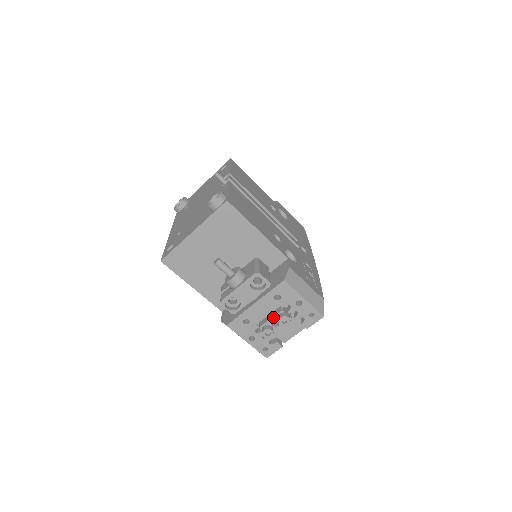
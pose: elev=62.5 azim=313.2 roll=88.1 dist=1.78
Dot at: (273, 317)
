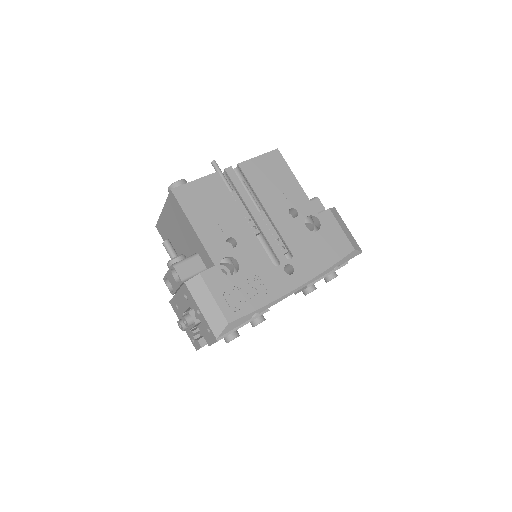
Dot at: (185, 313)
